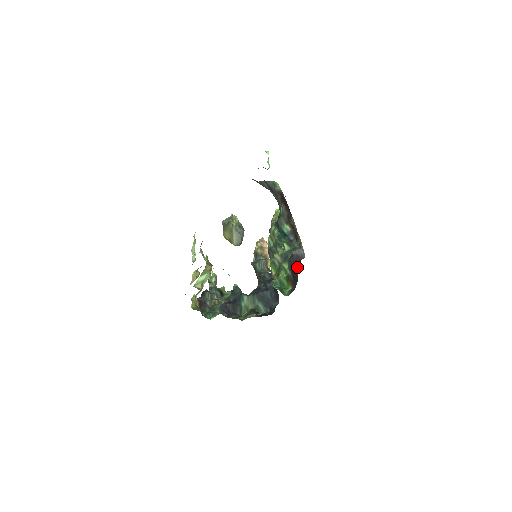
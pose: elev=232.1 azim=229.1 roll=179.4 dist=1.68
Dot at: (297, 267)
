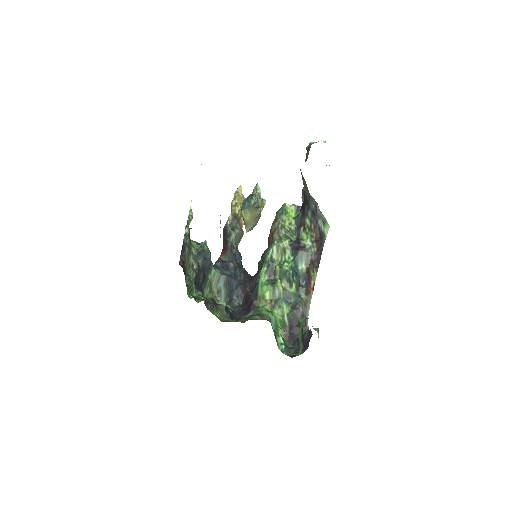
Dot at: occluded
